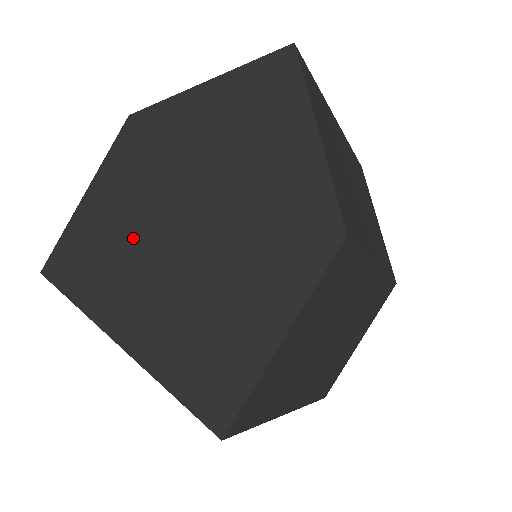
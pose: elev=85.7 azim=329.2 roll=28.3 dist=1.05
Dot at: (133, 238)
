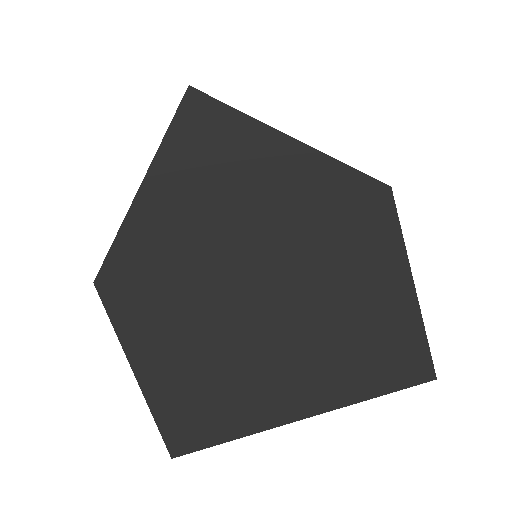
Dot at: (225, 354)
